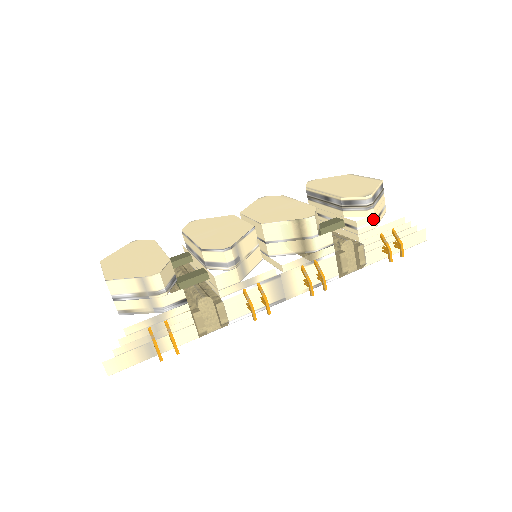
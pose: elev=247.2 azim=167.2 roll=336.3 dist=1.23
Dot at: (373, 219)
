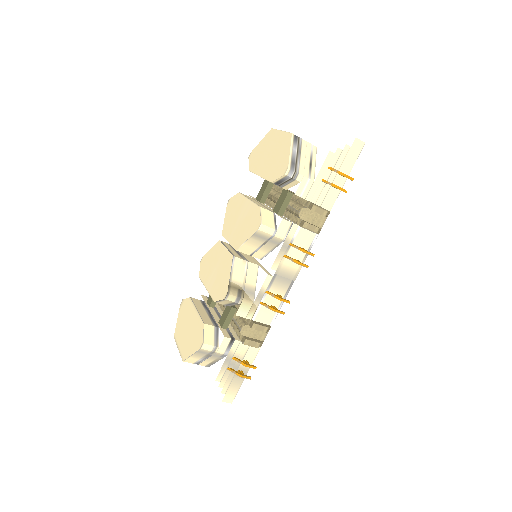
Dot at: (306, 179)
